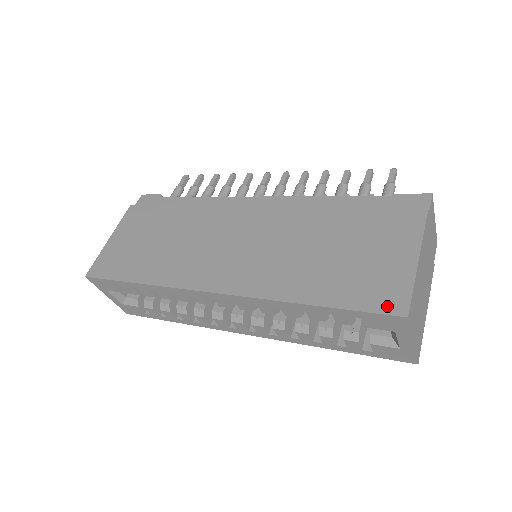
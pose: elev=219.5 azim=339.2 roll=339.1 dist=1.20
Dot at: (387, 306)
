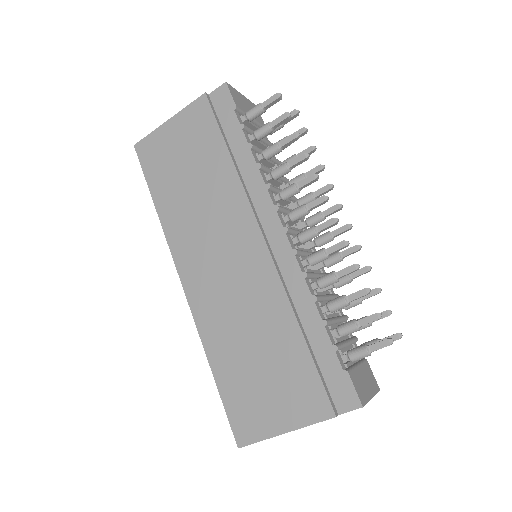
Dot at: (238, 429)
